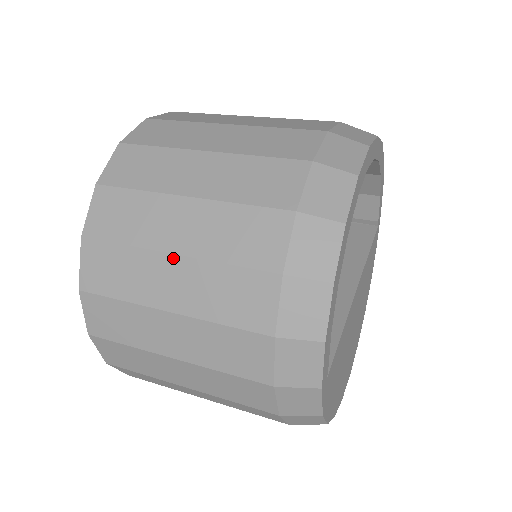
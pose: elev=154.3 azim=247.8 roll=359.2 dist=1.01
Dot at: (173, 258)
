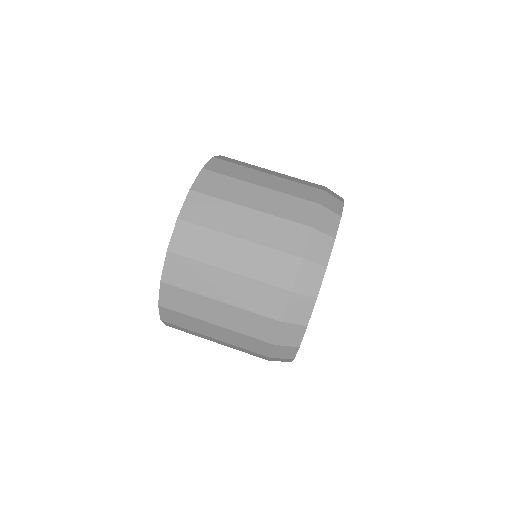
Dot at: (239, 240)
